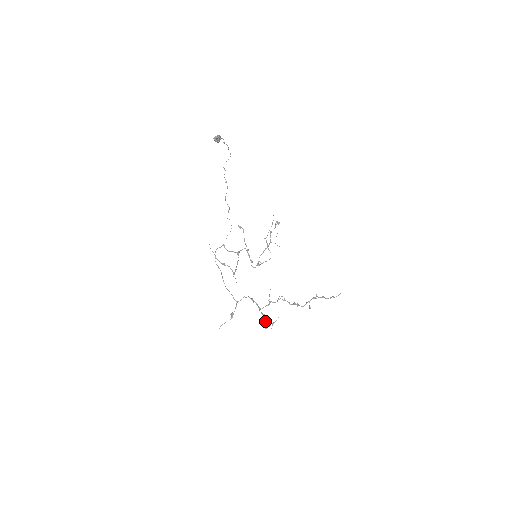
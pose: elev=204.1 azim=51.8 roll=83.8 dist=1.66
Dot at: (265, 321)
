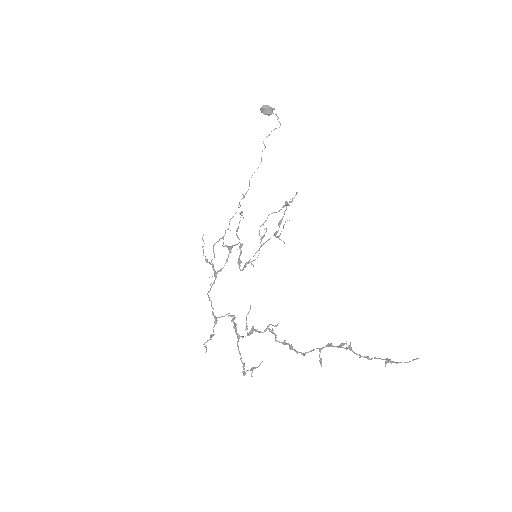
Dot at: (240, 359)
